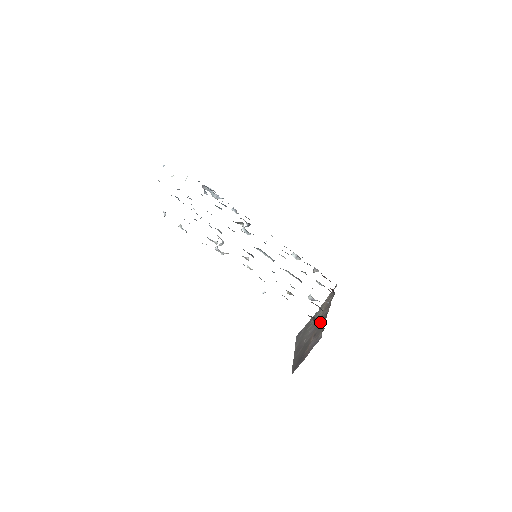
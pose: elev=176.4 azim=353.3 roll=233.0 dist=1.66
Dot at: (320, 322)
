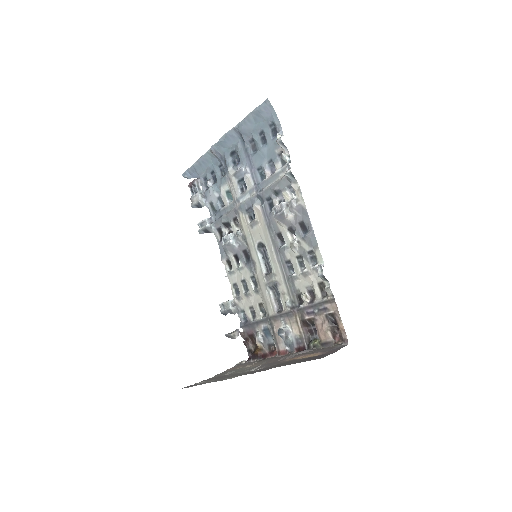
Dot at: (299, 352)
